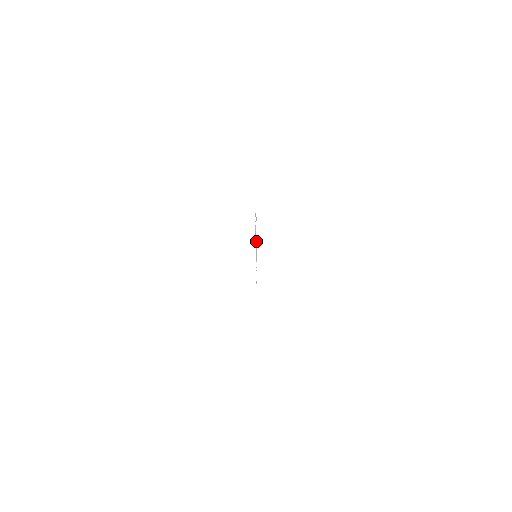
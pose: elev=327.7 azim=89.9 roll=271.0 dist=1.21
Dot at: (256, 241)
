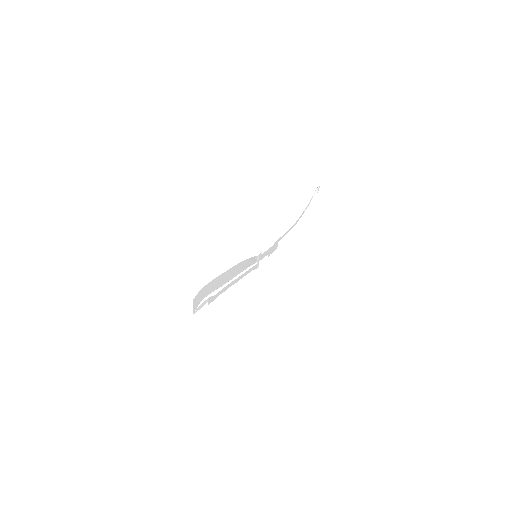
Dot at: (244, 261)
